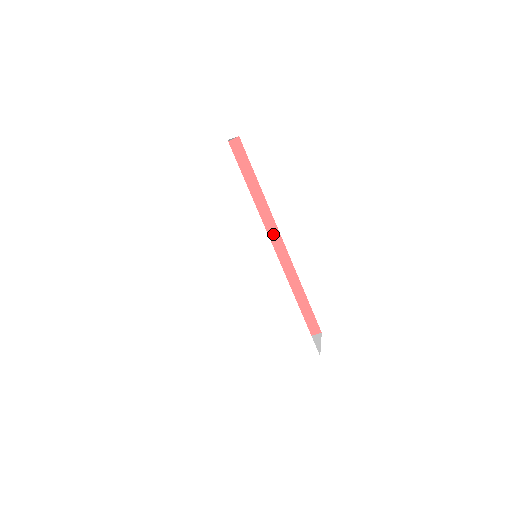
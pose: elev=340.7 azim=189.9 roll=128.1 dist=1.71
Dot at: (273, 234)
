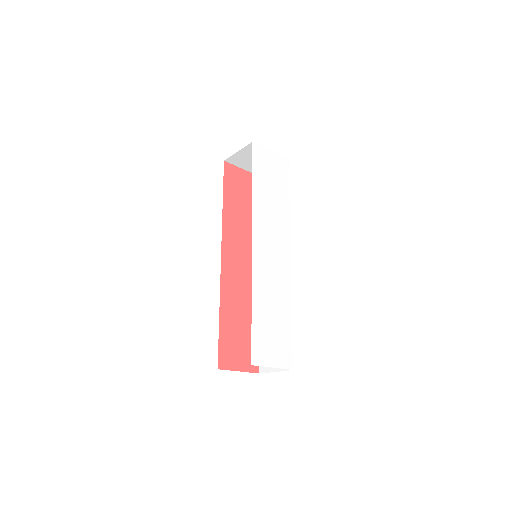
Dot at: occluded
